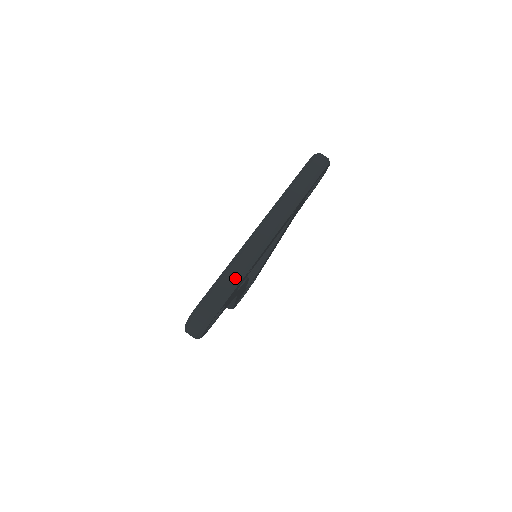
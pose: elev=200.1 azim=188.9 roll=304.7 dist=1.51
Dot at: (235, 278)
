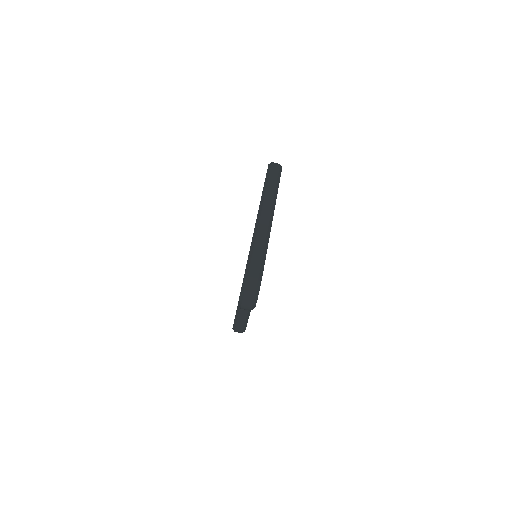
Dot at: (262, 247)
